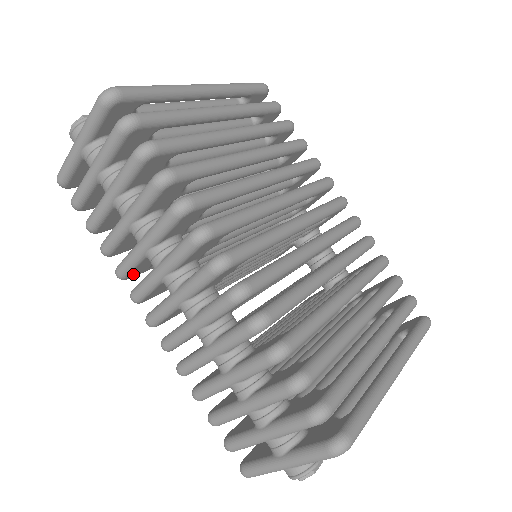
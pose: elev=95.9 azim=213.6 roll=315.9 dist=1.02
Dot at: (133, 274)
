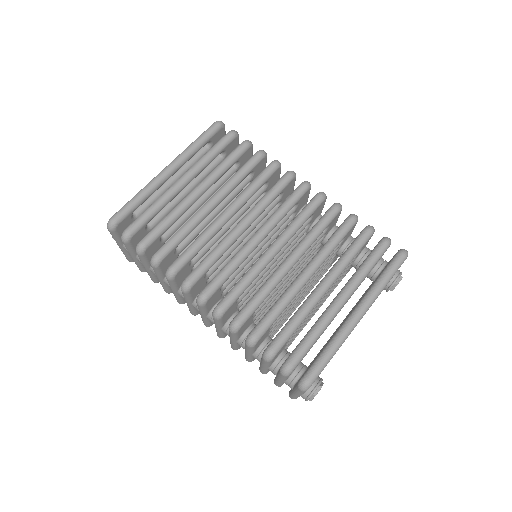
Dot at: occluded
